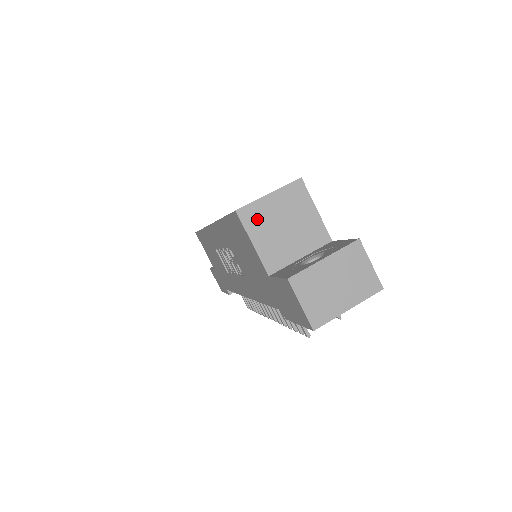
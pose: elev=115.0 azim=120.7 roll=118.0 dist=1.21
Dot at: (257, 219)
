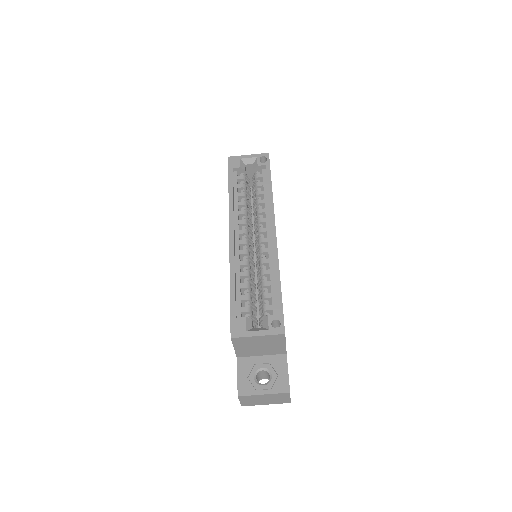
Dot at: (243, 342)
